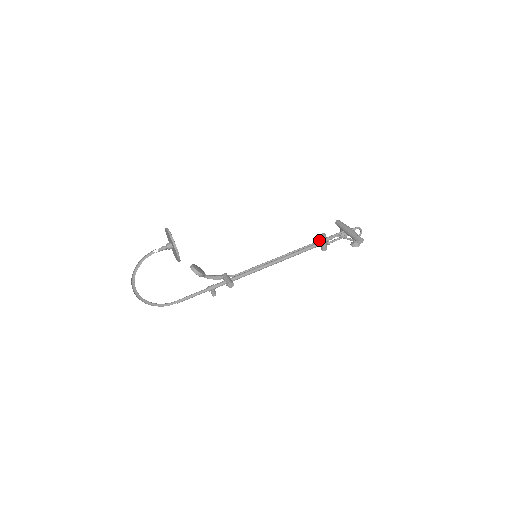
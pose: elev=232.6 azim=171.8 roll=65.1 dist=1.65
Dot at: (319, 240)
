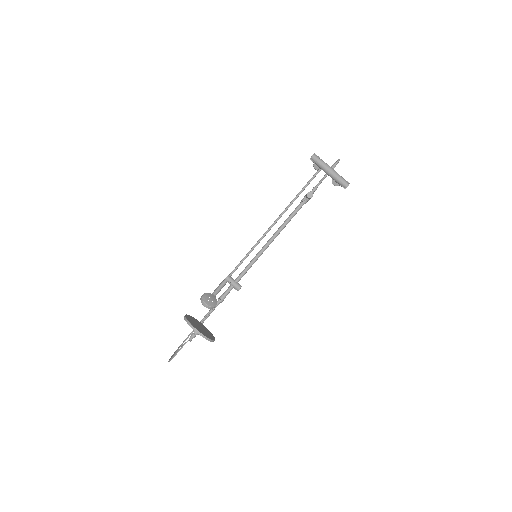
Dot at: (301, 191)
